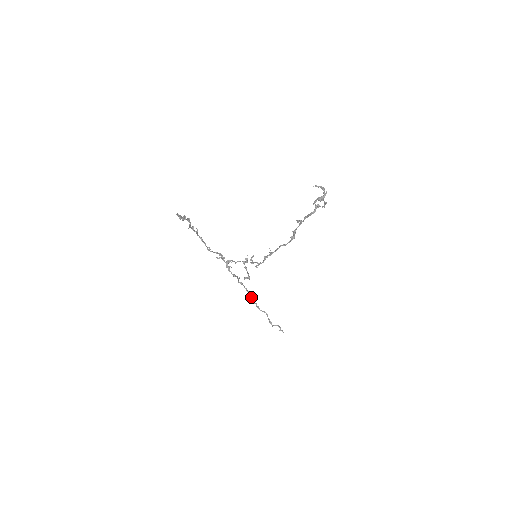
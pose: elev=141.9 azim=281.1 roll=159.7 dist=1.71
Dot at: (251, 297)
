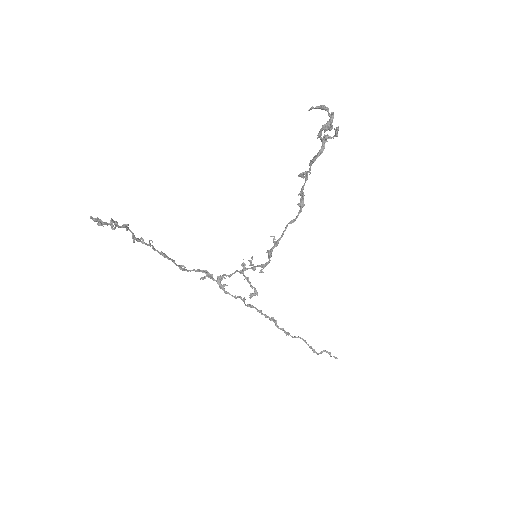
Dot at: occluded
